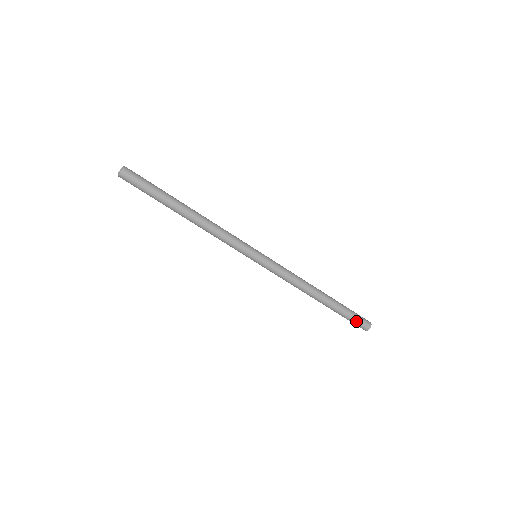
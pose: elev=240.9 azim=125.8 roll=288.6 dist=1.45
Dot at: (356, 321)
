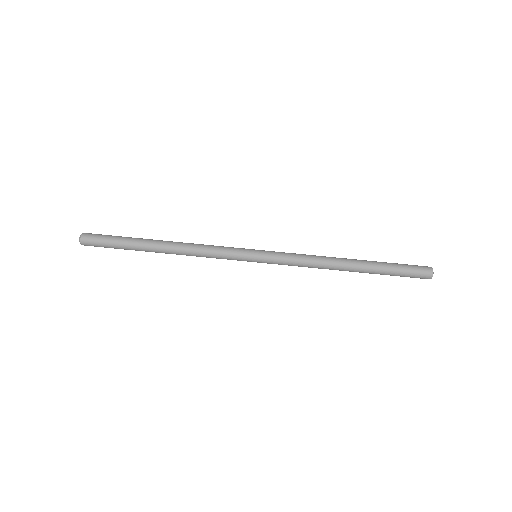
Dot at: (411, 271)
